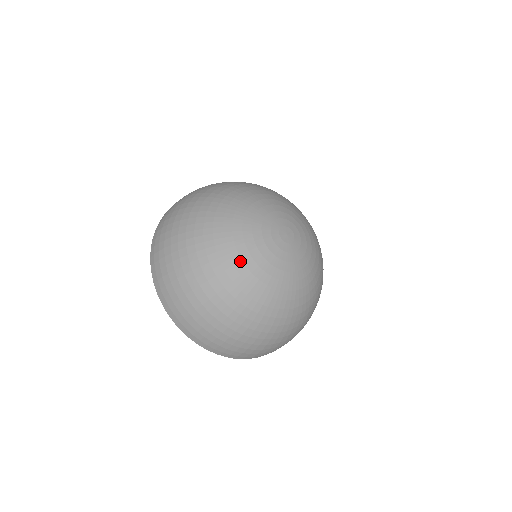
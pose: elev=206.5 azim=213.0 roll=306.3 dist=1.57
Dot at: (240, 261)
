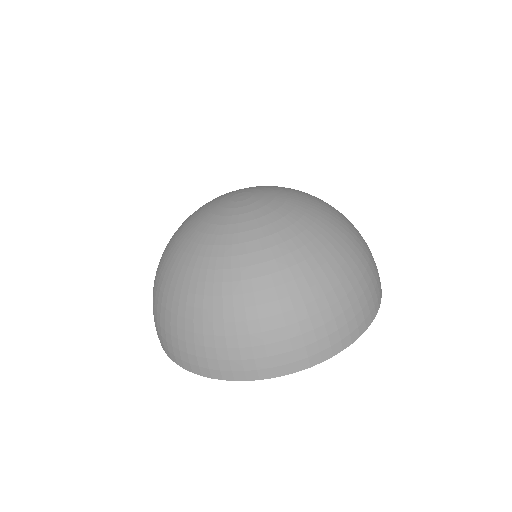
Dot at: (182, 225)
